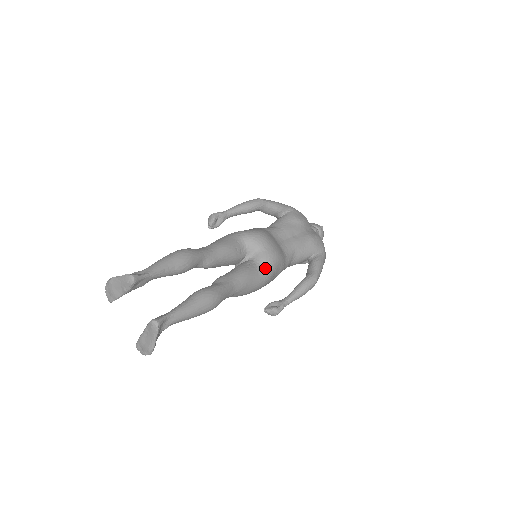
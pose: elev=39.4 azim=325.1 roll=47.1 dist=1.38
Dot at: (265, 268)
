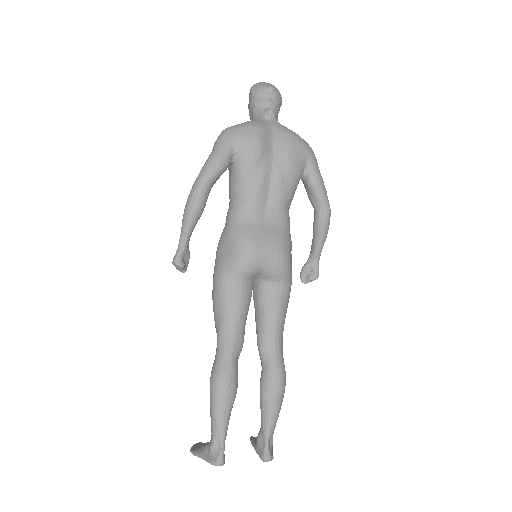
Dot at: (284, 280)
